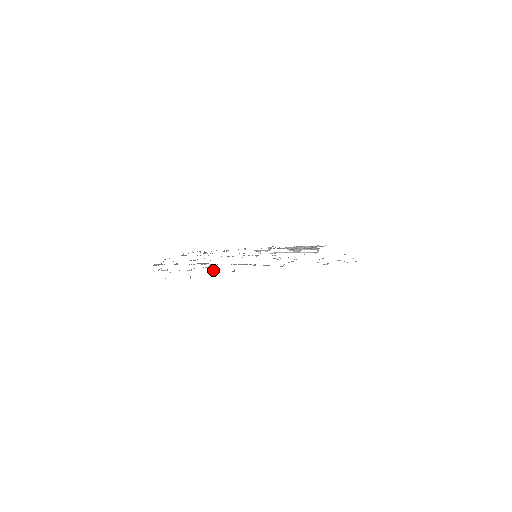
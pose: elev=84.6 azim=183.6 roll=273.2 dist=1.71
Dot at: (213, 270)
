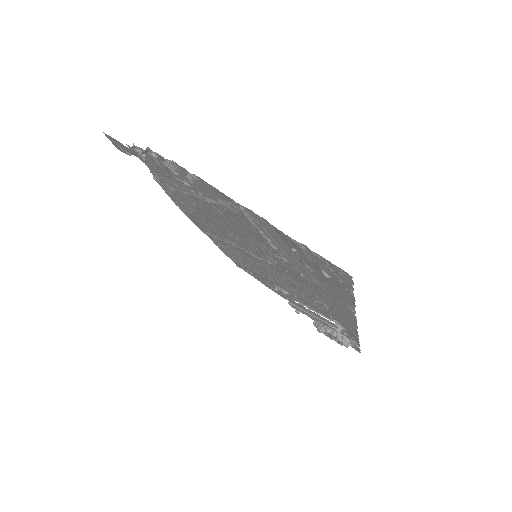
Dot at: (174, 170)
